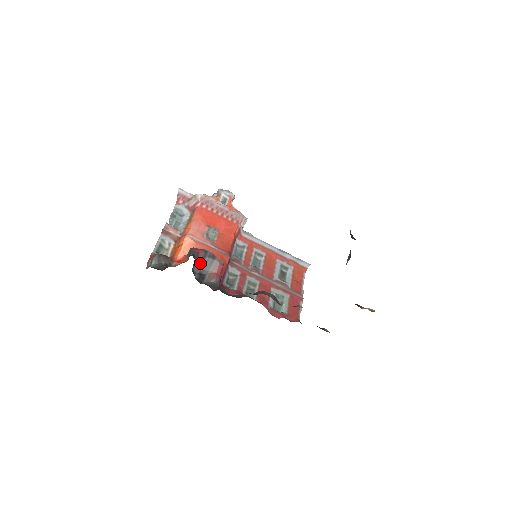
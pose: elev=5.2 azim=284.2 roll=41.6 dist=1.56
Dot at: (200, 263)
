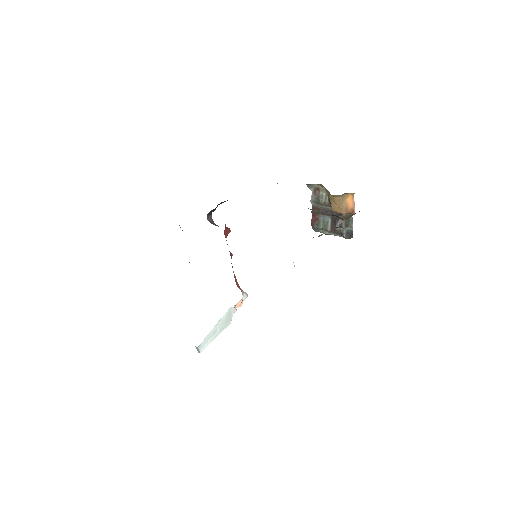
Dot at: (213, 224)
